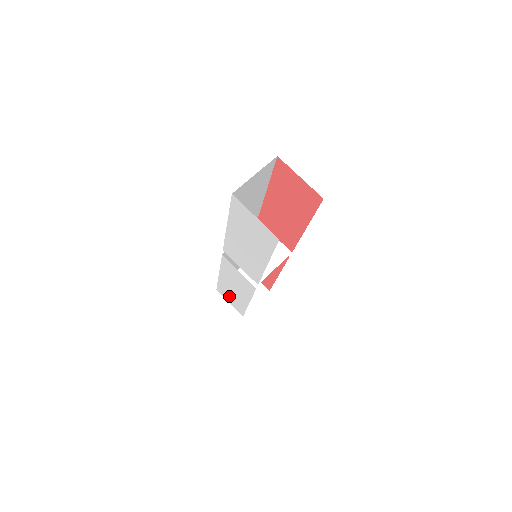
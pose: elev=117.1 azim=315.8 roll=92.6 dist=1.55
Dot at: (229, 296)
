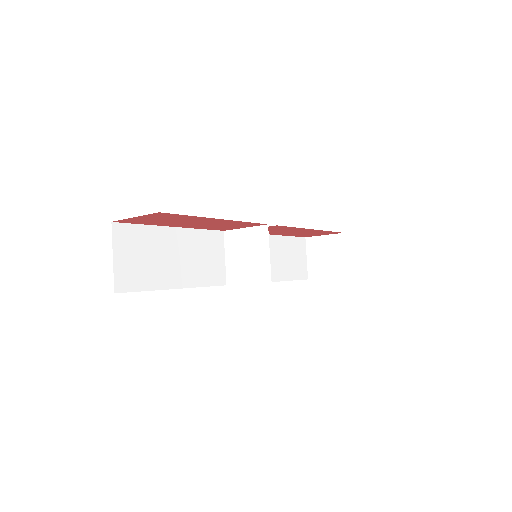
Dot at: occluded
